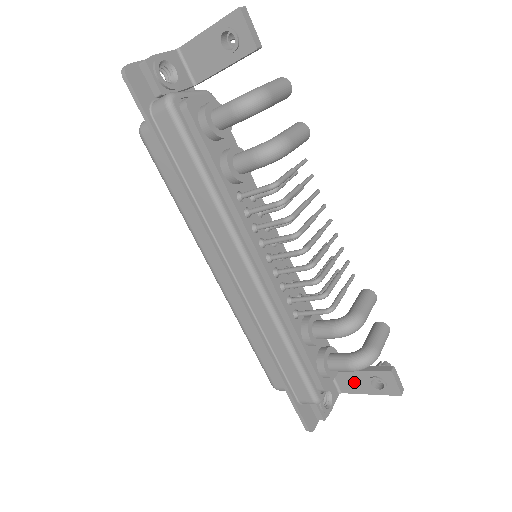
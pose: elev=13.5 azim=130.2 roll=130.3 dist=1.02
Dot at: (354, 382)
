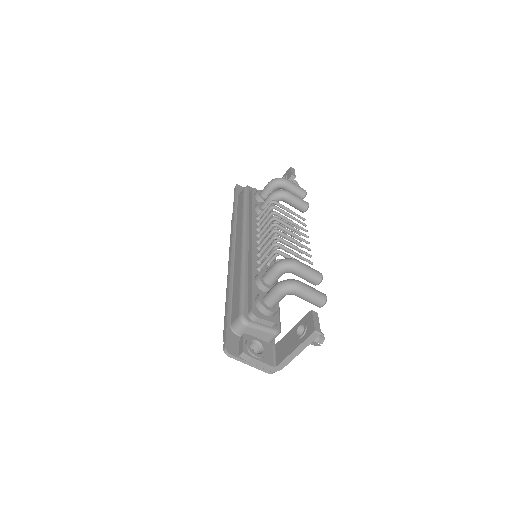
Dot at: (287, 344)
